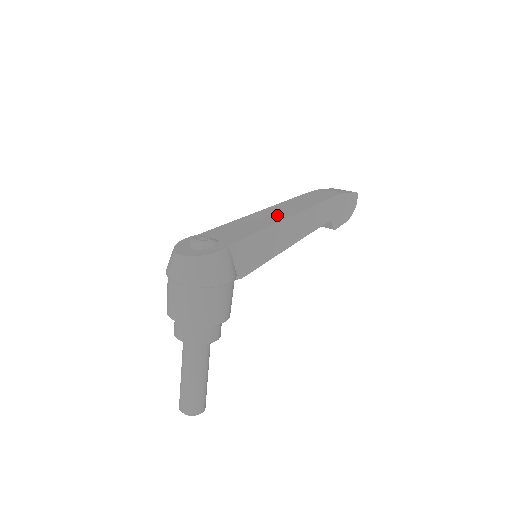
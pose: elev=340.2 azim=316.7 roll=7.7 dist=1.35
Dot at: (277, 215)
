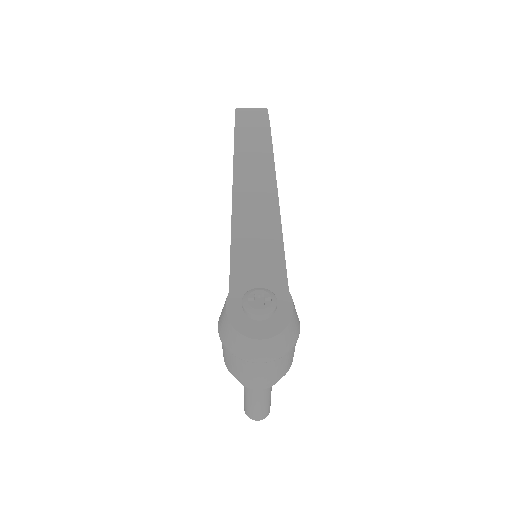
Dot at: (263, 205)
